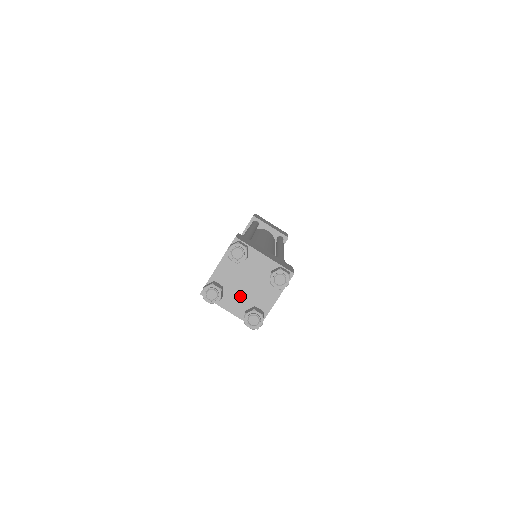
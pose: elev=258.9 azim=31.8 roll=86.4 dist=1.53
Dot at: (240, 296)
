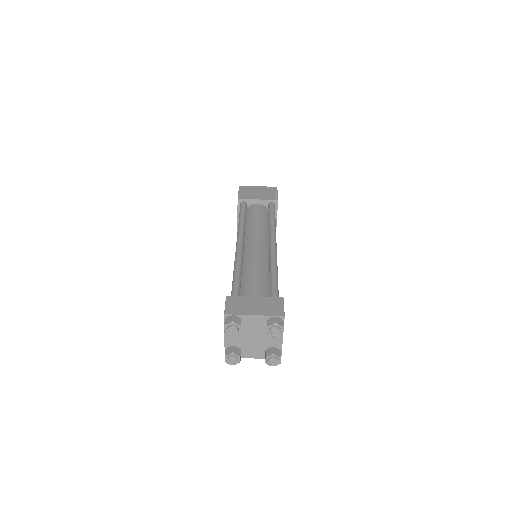
Dot at: (242, 338)
